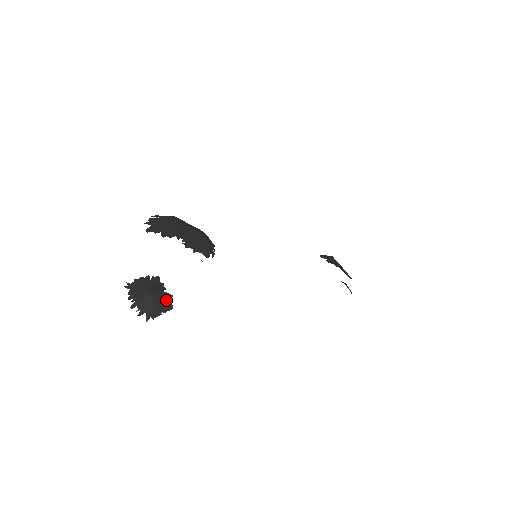
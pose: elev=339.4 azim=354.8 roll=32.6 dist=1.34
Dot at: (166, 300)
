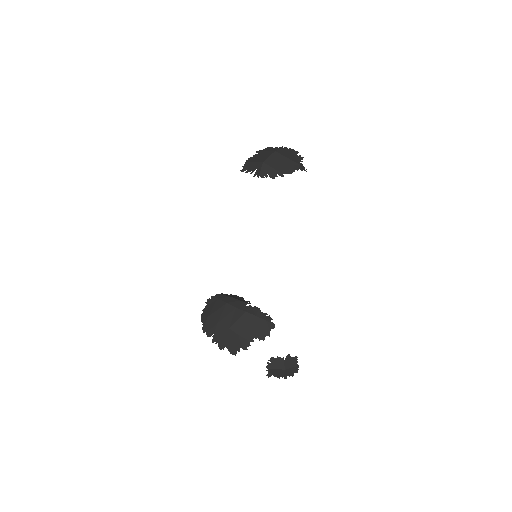
Dot at: (290, 359)
